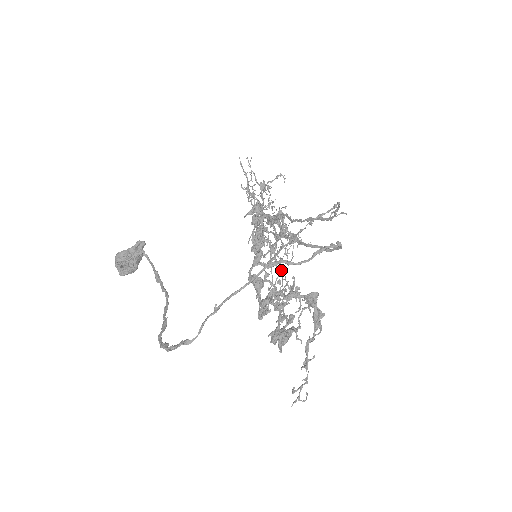
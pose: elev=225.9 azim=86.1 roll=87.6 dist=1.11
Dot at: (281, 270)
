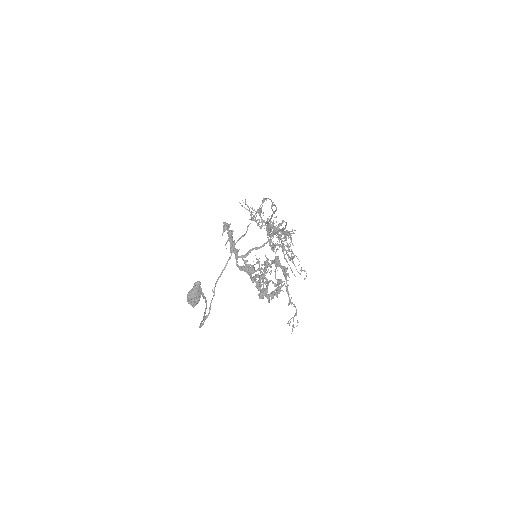
Dot at: (291, 258)
